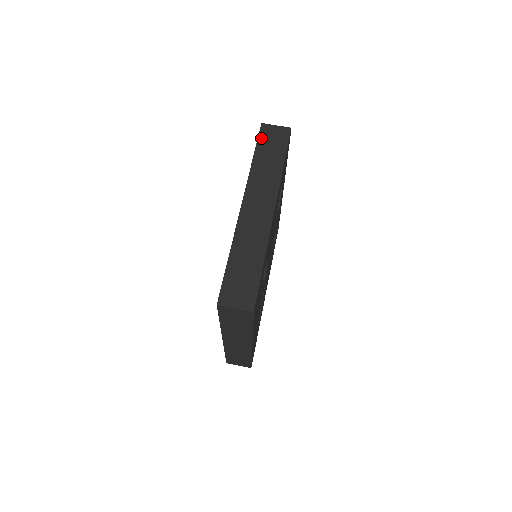
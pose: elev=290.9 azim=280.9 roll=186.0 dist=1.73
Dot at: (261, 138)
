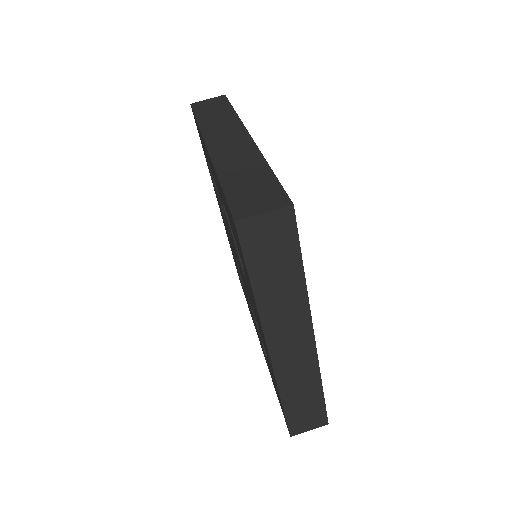
Dot at: (248, 251)
